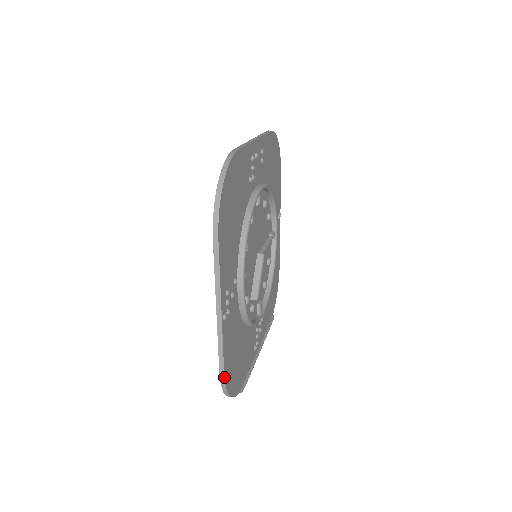
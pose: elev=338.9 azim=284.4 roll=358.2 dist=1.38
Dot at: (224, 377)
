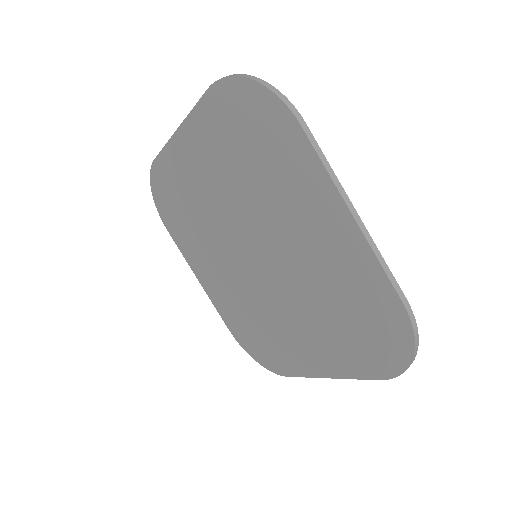
Dot at: occluded
